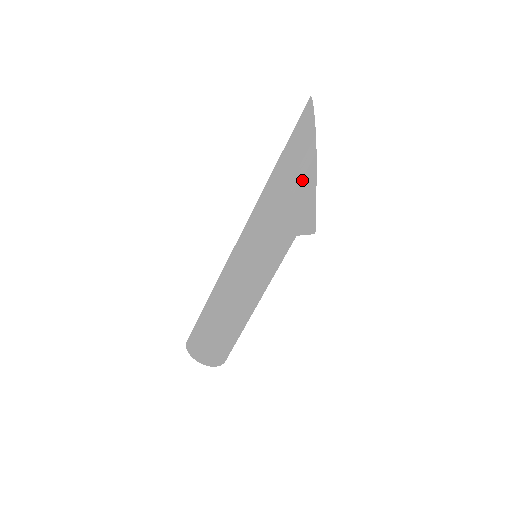
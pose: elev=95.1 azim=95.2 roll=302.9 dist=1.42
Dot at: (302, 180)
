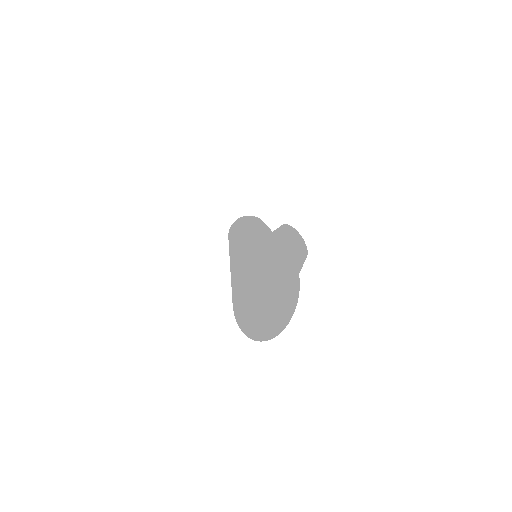
Dot at: occluded
